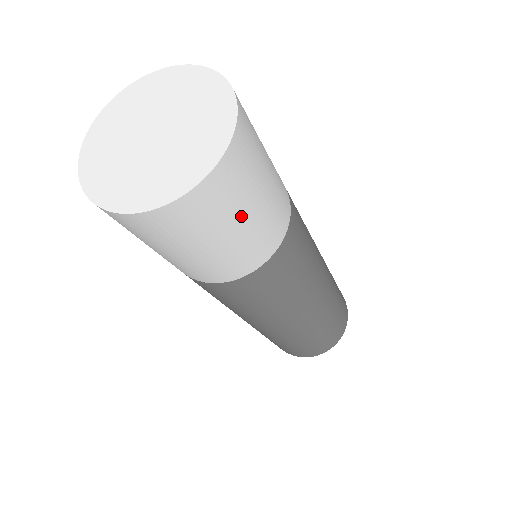
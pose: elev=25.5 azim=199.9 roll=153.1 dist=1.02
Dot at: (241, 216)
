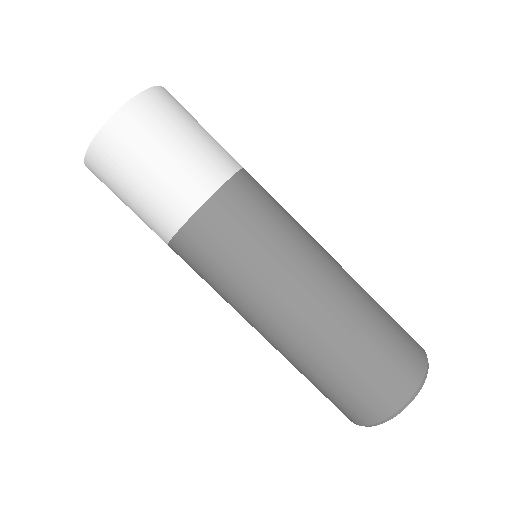
Dot at: occluded
